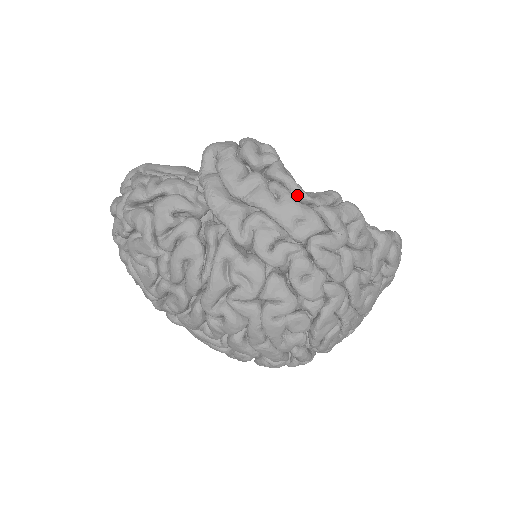
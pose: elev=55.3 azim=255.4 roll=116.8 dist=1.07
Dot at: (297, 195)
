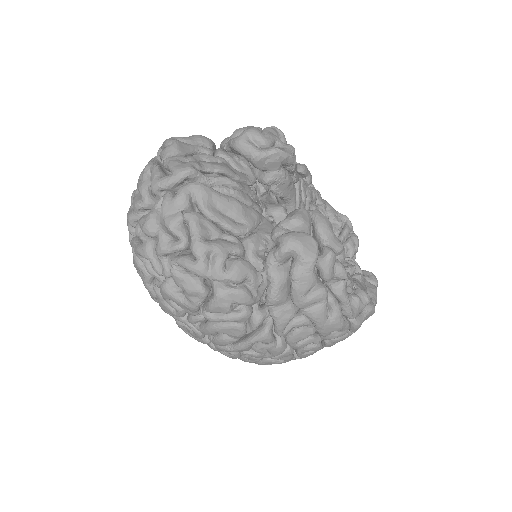
Dot at: (345, 314)
